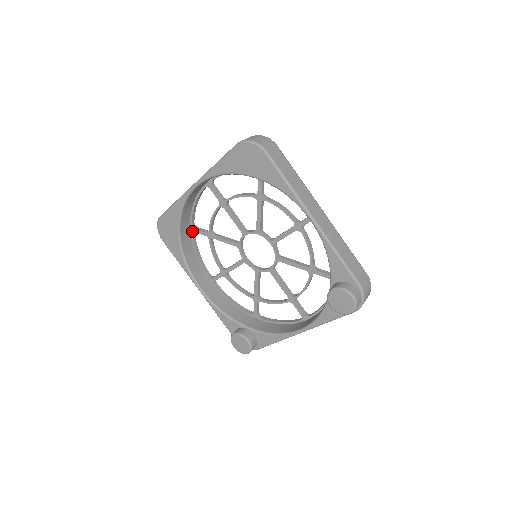
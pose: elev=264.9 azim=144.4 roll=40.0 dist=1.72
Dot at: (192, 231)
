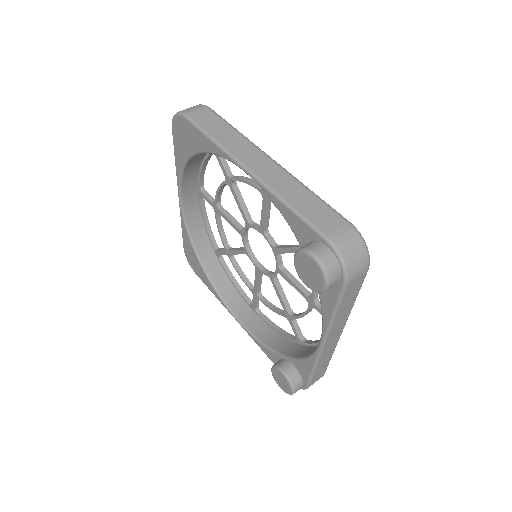
Dot at: (217, 255)
